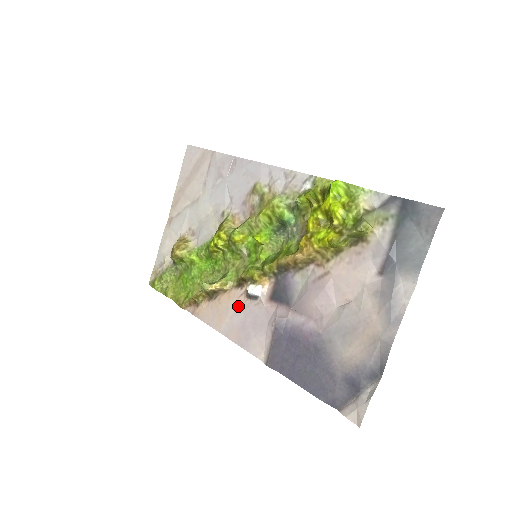
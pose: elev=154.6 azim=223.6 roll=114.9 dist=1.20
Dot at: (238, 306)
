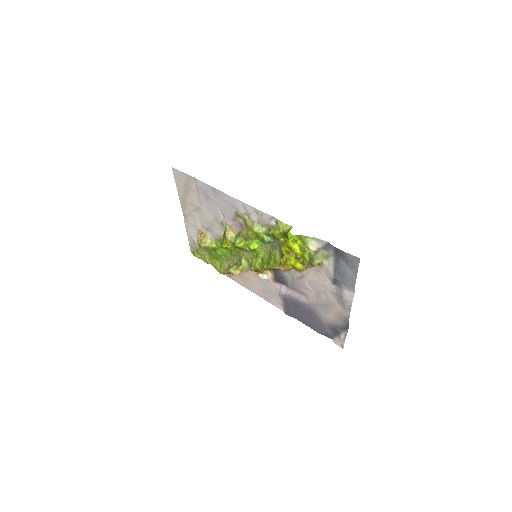
Dot at: (256, 280)
